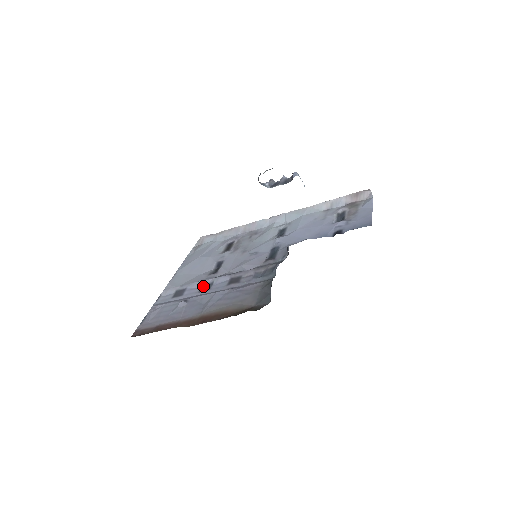
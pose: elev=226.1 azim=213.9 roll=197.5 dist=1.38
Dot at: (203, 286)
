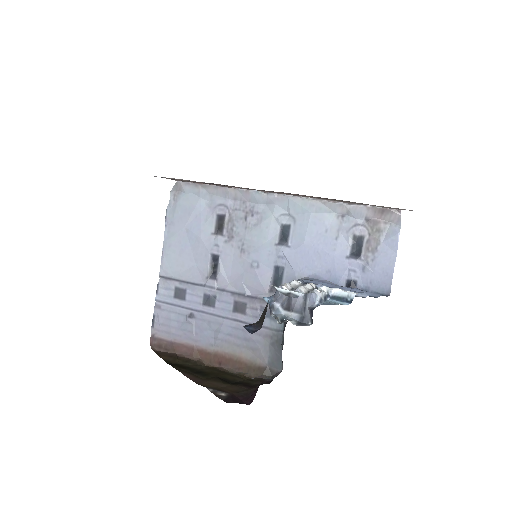
Dot at: (205, 297)
